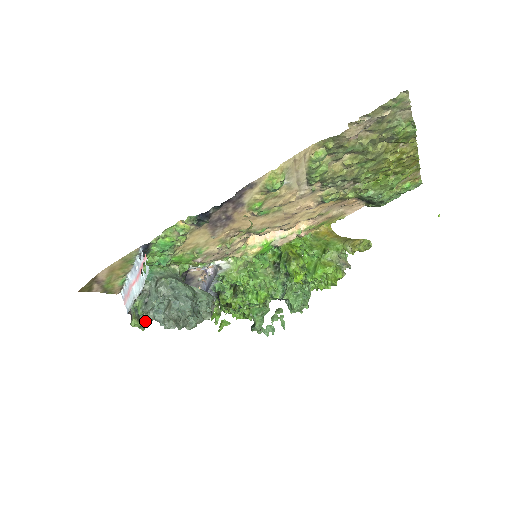
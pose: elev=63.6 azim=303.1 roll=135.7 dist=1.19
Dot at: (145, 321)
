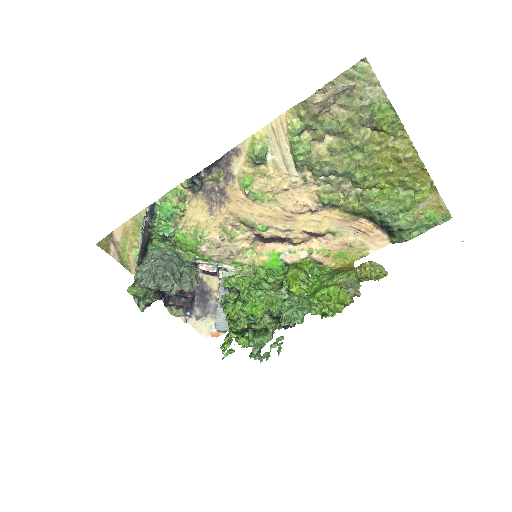
Dot at: (138, 288)
